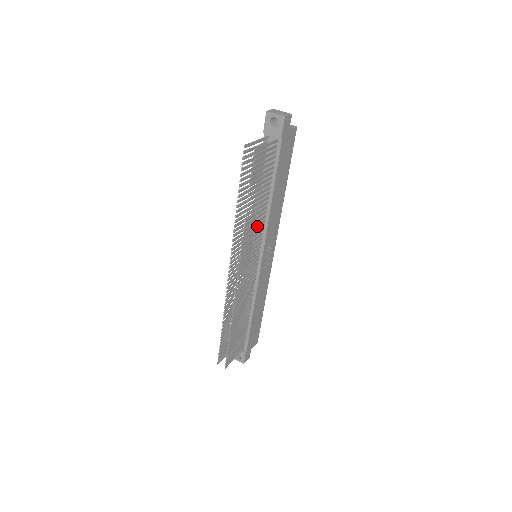
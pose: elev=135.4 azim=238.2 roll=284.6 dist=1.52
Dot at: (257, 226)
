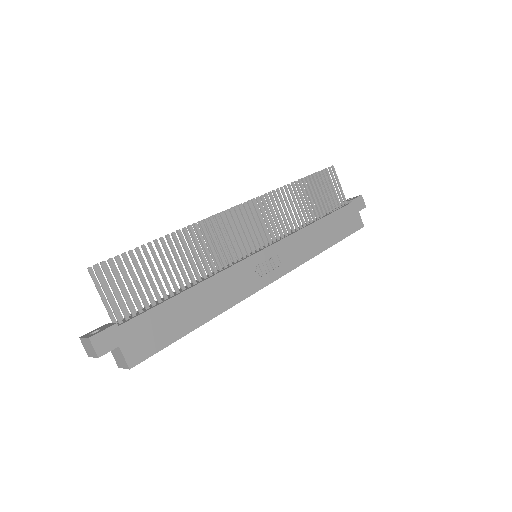
Dot at: (288, 216)
